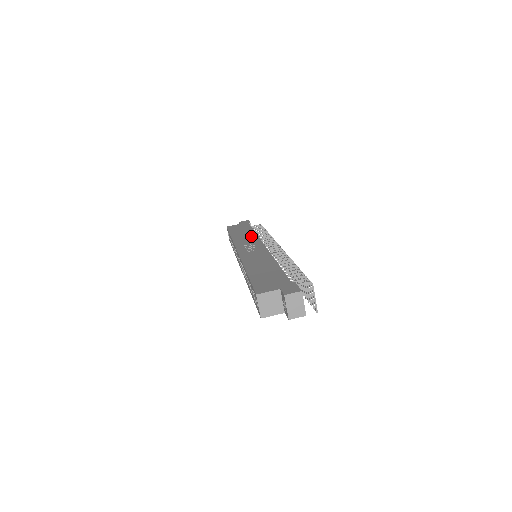
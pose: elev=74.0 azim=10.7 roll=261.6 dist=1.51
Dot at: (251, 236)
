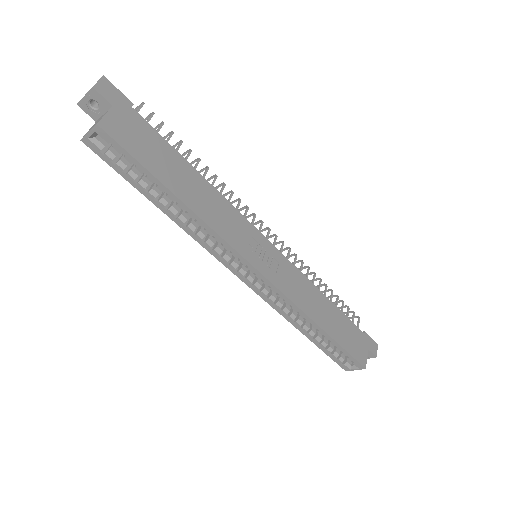
Dot at: (220, 202)
